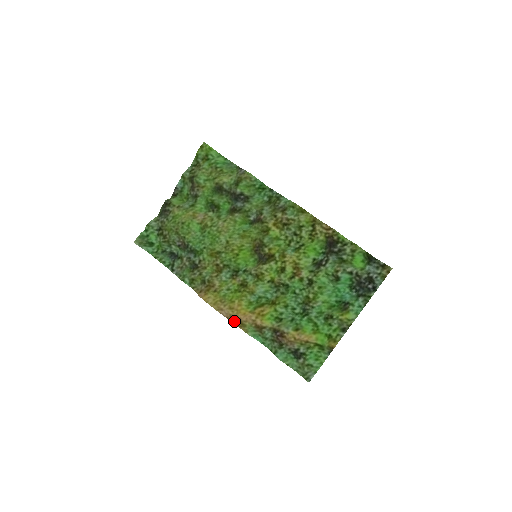
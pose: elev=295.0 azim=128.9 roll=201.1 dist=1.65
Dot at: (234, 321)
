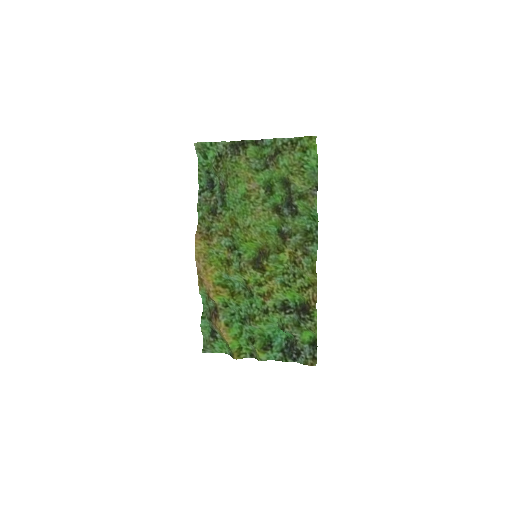
Dot at: (199, 276)
